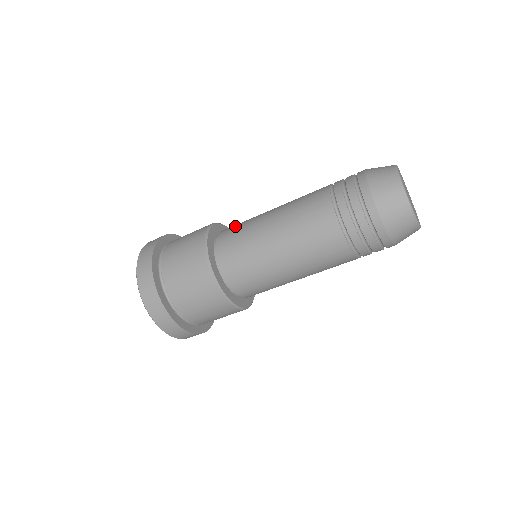
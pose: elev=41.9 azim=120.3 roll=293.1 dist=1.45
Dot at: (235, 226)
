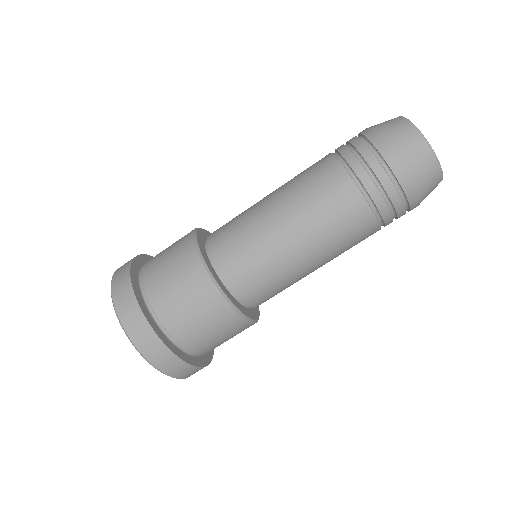
Dot at: occluded
